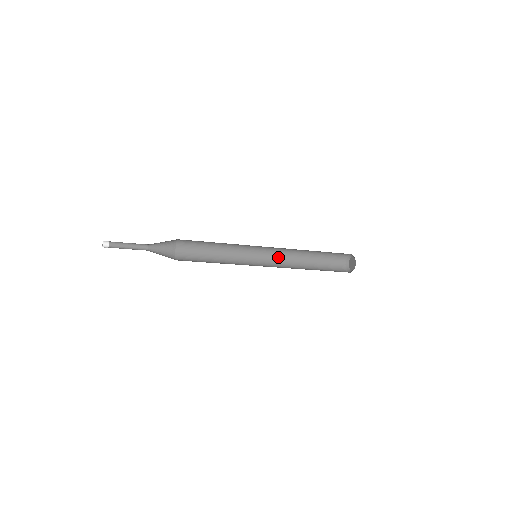
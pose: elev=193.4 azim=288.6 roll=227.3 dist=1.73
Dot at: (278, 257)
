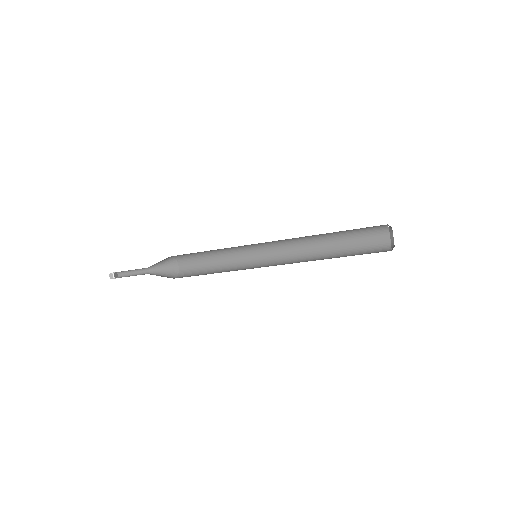
Dot at: (291, 257)
